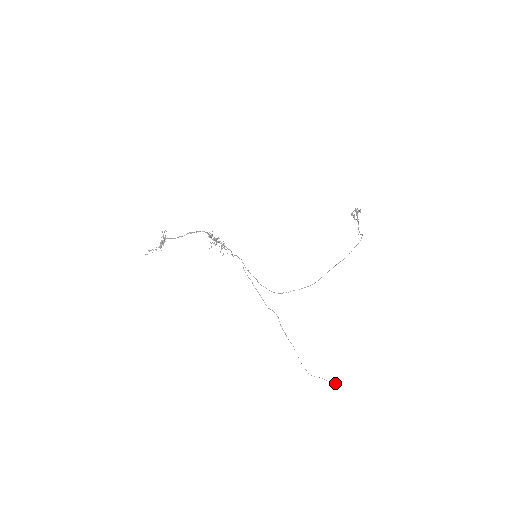
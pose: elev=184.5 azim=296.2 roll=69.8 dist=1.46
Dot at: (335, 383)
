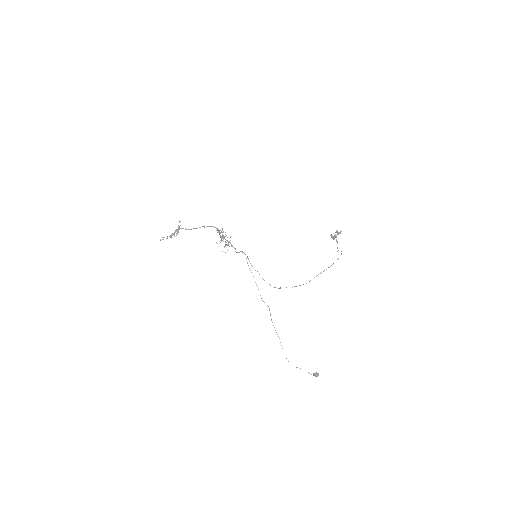
Dot at: occluded
